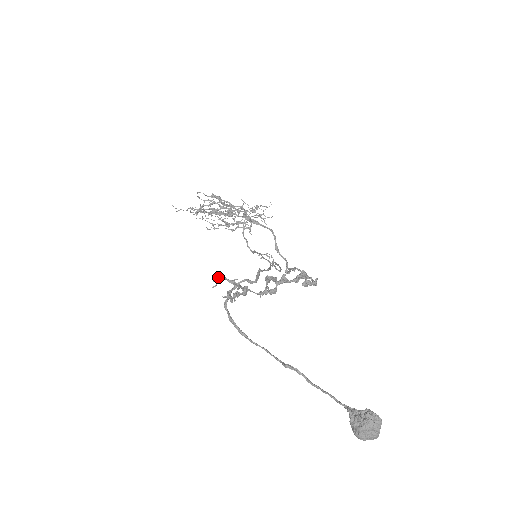
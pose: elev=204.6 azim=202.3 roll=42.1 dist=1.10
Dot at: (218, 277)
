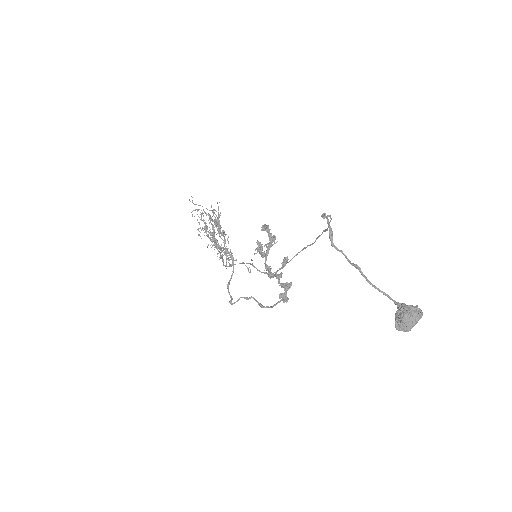
Dot at: occluded
